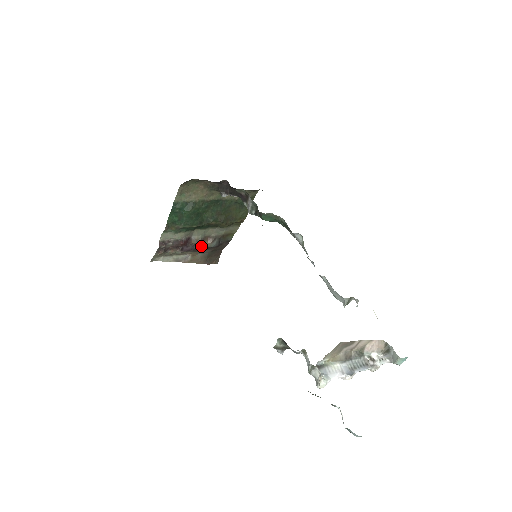
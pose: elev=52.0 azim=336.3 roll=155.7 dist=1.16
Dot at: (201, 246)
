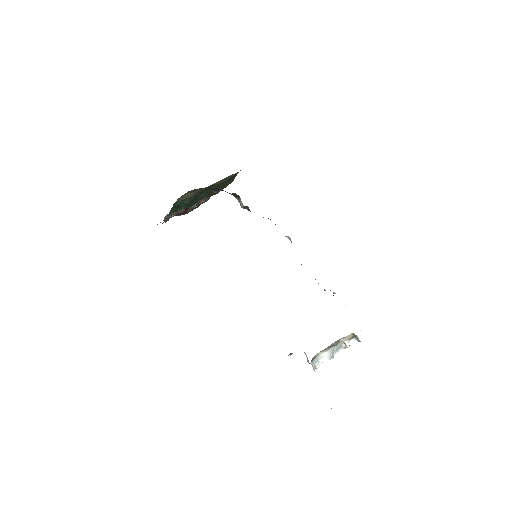
Dot at: (197, 207)
